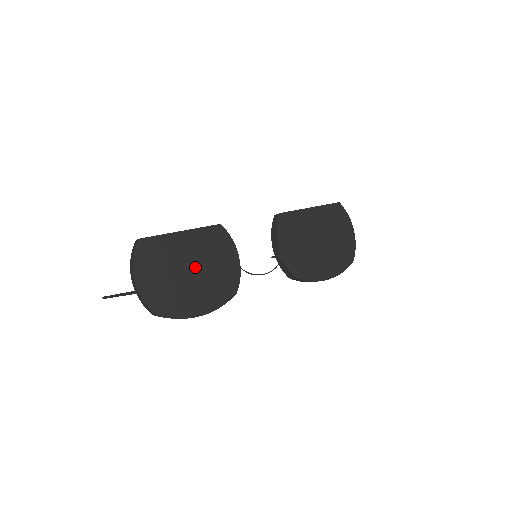
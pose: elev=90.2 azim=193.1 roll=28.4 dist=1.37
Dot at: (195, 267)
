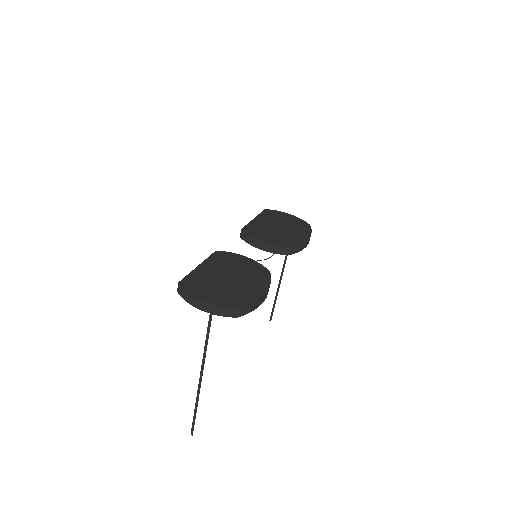
Dot at: (229, 275)
